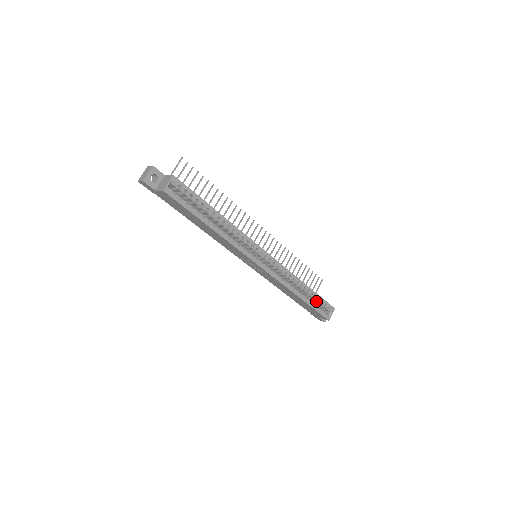
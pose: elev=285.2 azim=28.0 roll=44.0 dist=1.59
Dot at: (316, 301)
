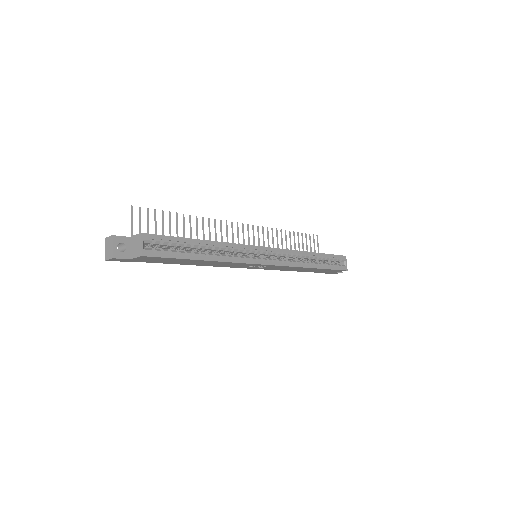
Dot at: occluded
